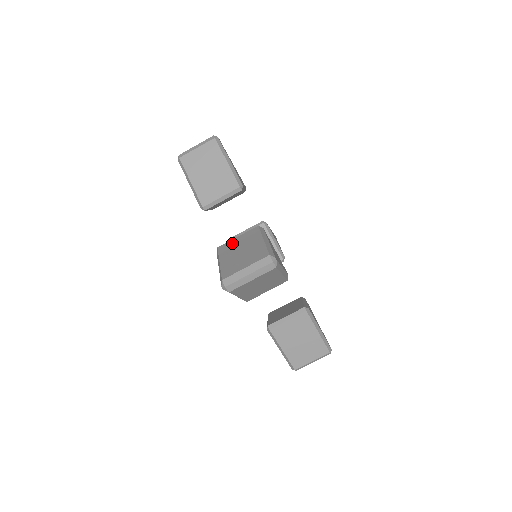
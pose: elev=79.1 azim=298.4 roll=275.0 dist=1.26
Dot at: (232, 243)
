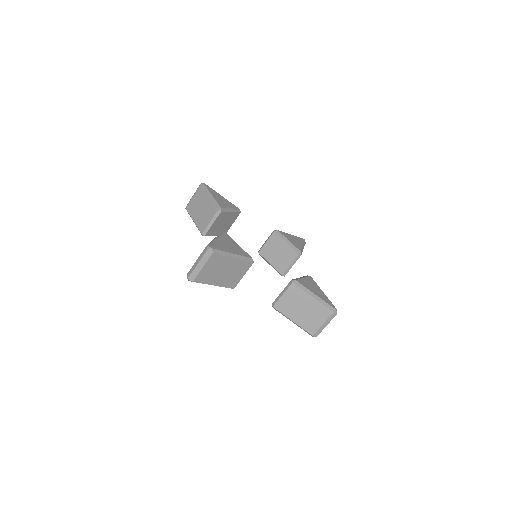
Dot at: (285, 302)
